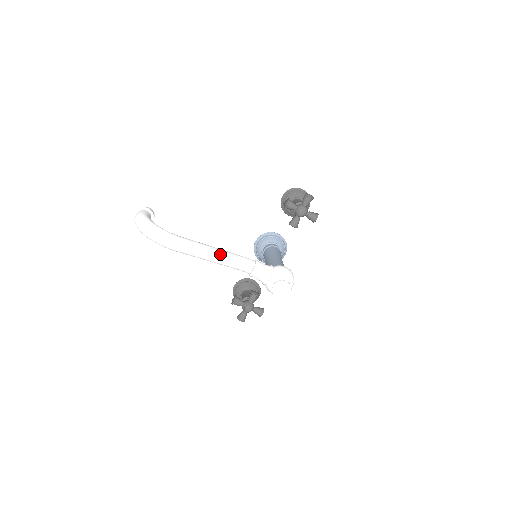
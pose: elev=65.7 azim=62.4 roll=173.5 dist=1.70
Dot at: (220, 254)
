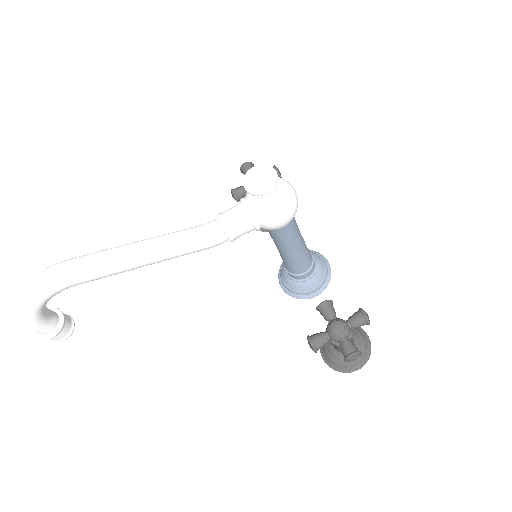
Dot at: (148, 239)
